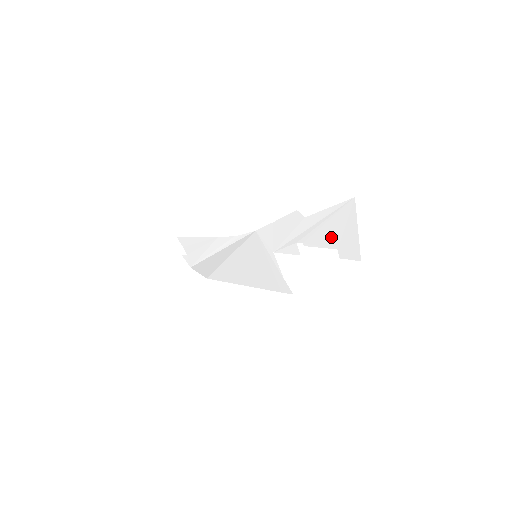
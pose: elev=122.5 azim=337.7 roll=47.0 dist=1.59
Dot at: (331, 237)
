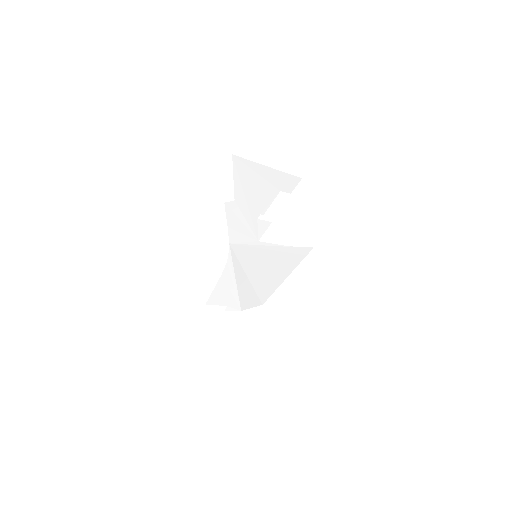
Dot at: (265, 190)
